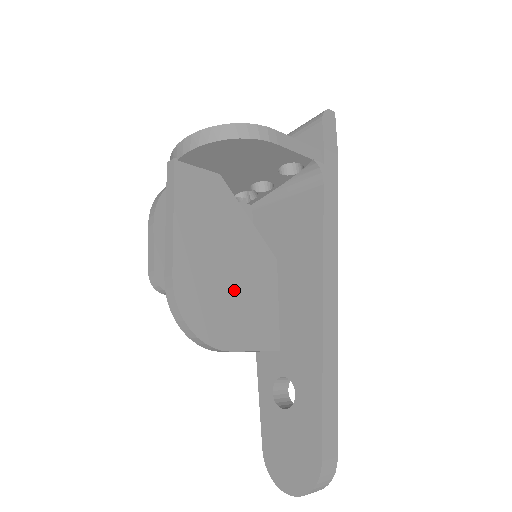
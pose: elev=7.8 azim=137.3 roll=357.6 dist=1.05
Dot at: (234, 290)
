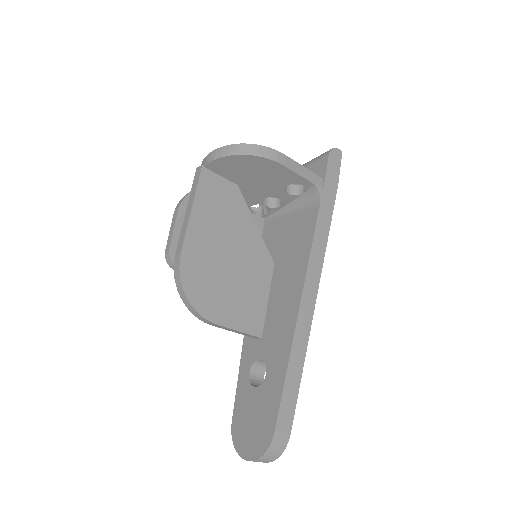
Dot at: (231, 277)
